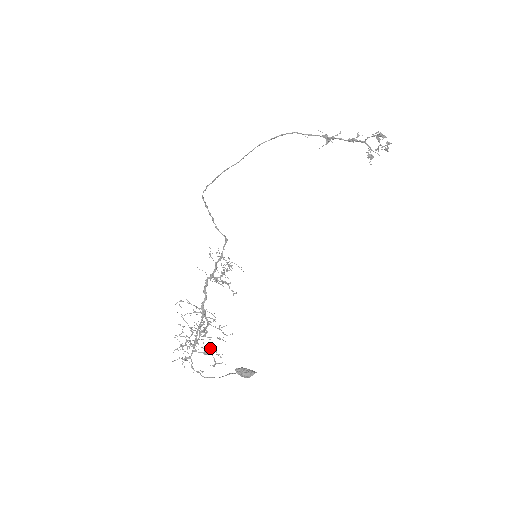
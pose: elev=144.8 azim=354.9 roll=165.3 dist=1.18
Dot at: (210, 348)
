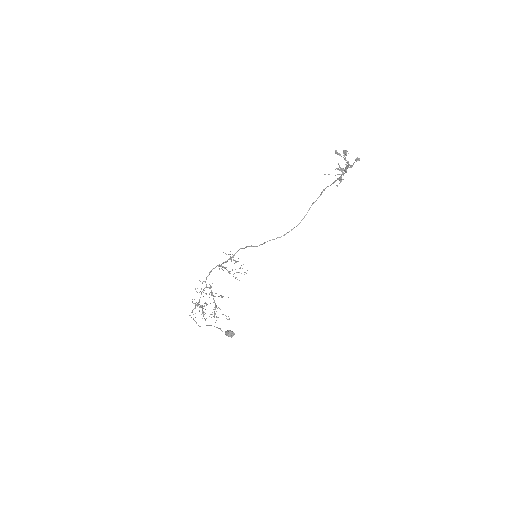
Dot at: occluded
